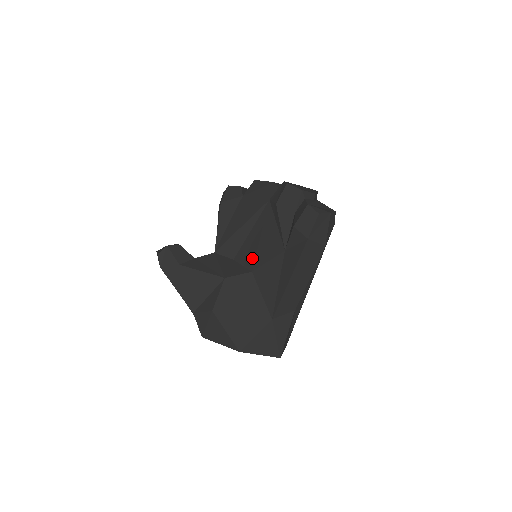
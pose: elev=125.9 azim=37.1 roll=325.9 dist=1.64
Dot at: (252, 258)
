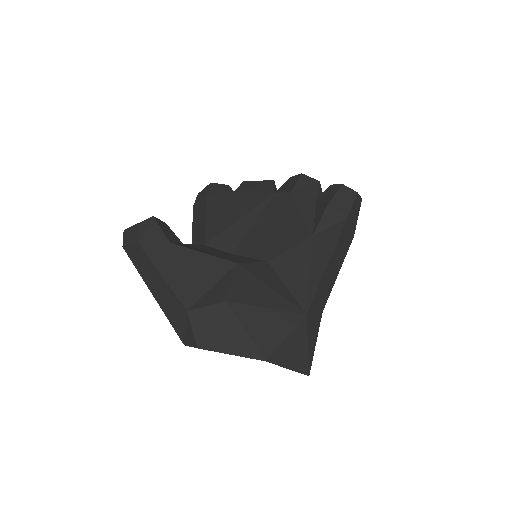
Dot at: (264, 248)
